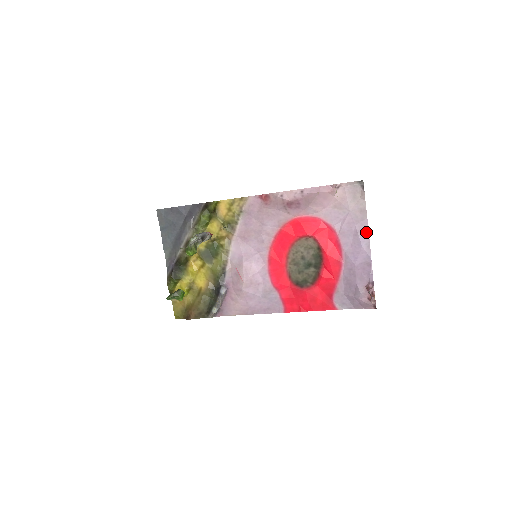
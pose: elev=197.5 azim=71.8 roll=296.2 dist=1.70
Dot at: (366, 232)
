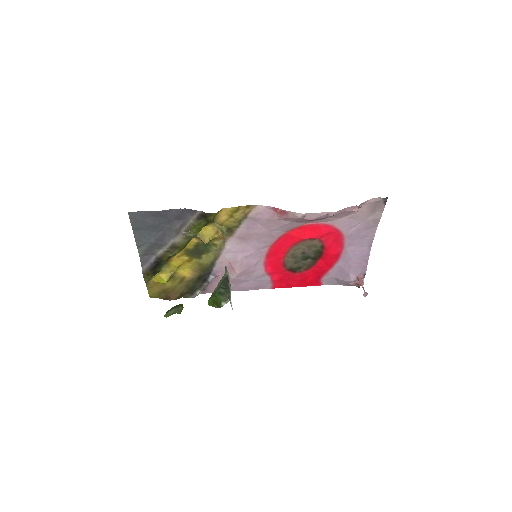
Dot at: (372, 236)
